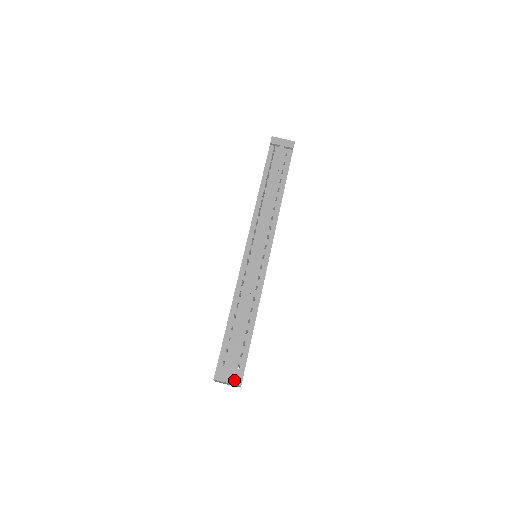
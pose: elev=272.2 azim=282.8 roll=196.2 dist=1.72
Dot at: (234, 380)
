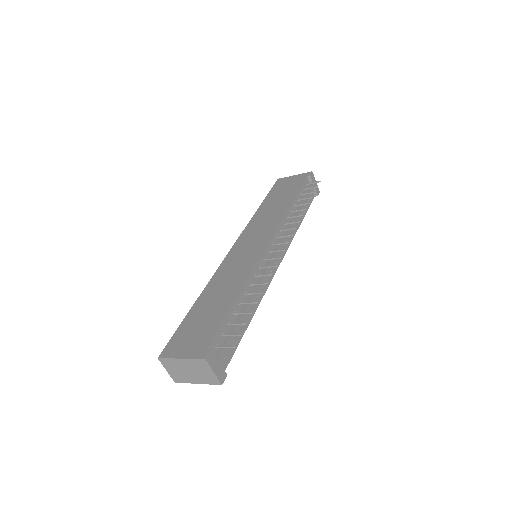
Dot at: (220, 373)
